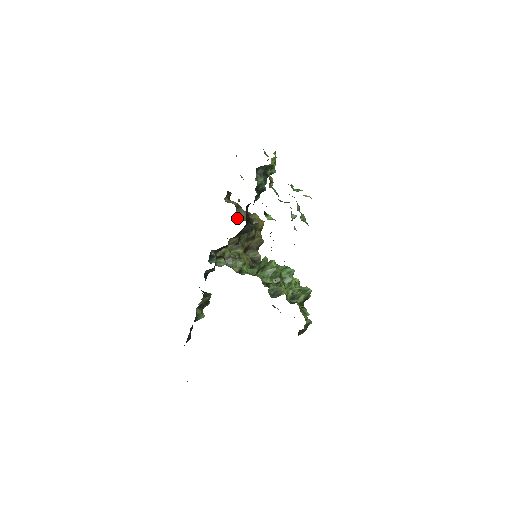
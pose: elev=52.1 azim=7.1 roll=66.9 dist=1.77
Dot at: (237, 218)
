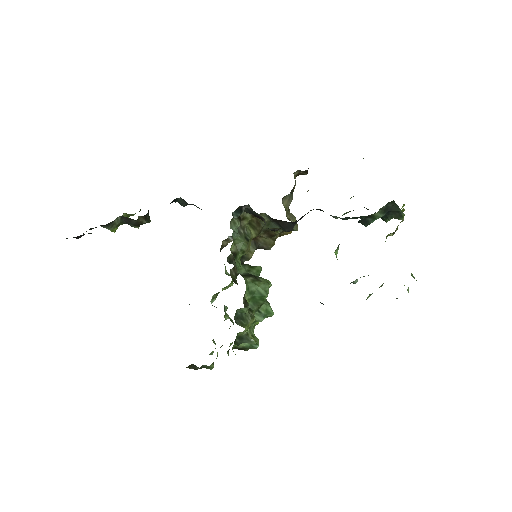
Dot at: (282, 201)
